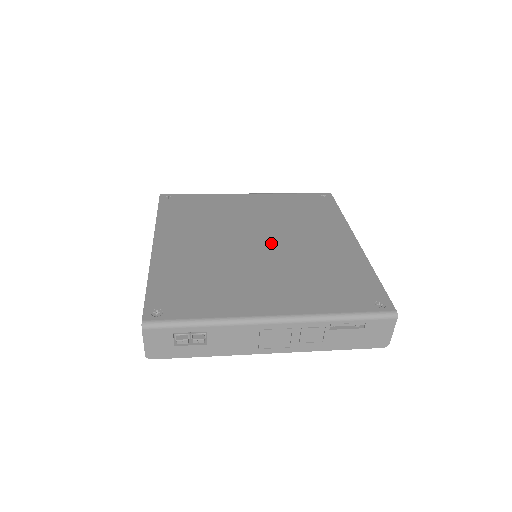
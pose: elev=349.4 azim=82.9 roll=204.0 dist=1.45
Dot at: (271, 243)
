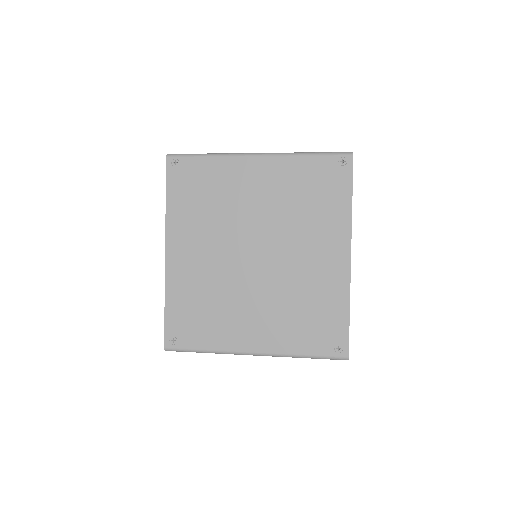
Dot at: (267, 257)
